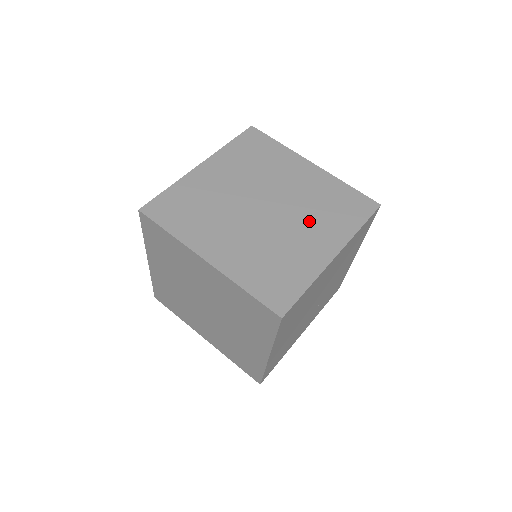
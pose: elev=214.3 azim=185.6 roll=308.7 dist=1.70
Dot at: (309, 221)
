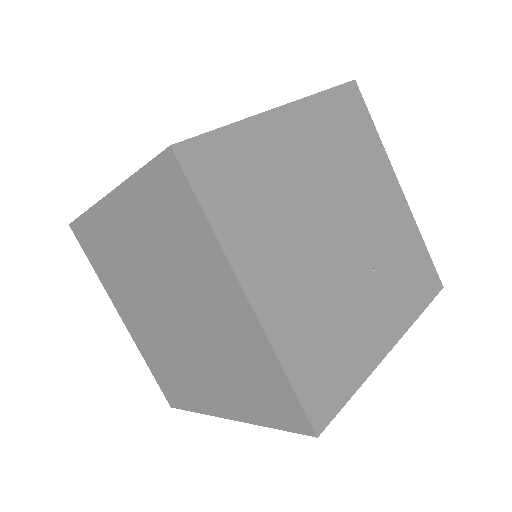
Dot at: occluded
